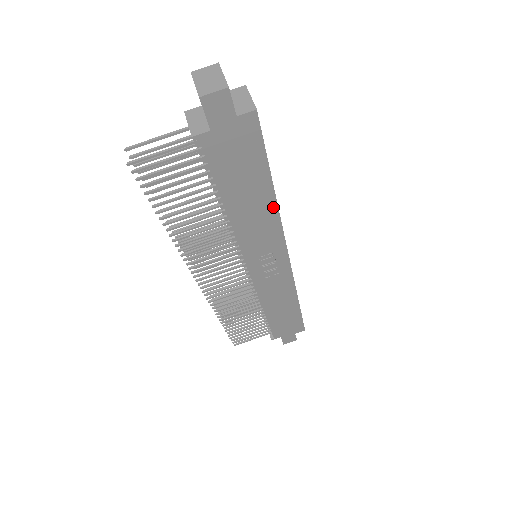
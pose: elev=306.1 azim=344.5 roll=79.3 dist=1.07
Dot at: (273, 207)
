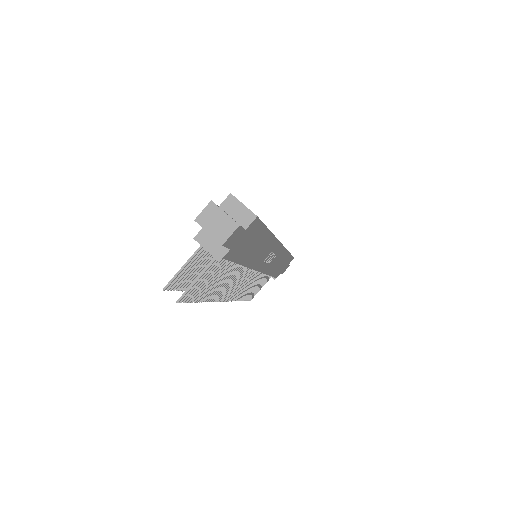
Dot at: (270, 238)
